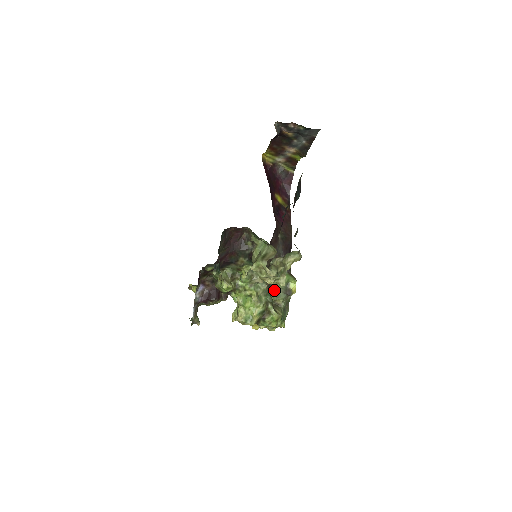
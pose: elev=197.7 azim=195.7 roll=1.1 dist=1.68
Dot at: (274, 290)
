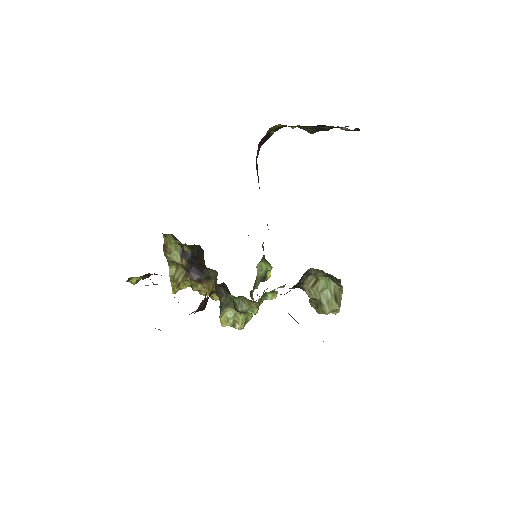
Dot at: (255, 281)
